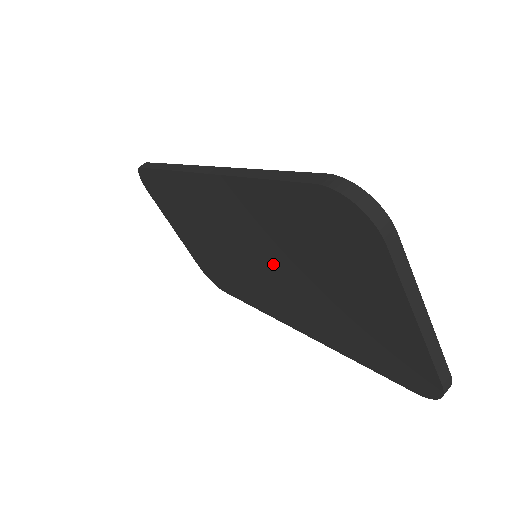
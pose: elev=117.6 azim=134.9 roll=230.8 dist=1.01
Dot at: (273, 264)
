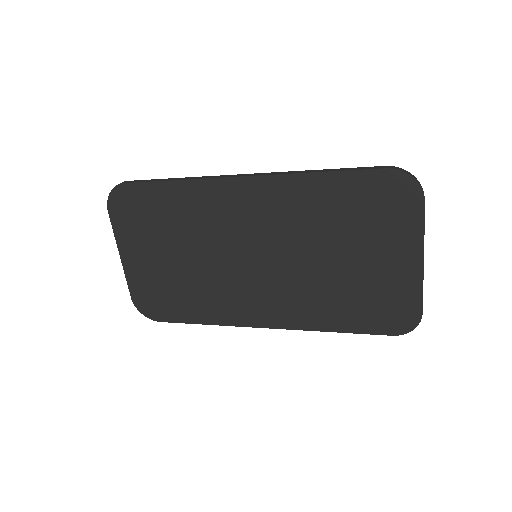
Dot at: (286, 254)
